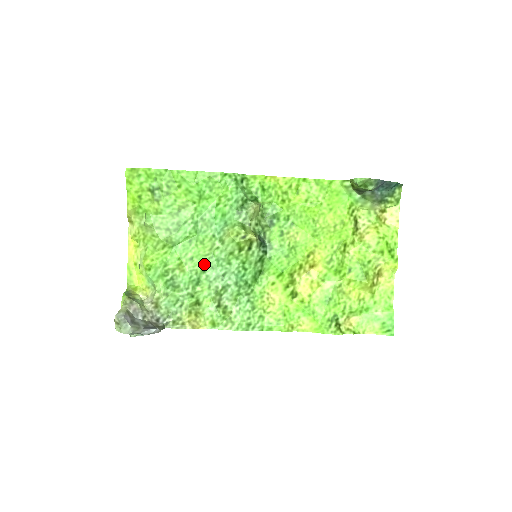
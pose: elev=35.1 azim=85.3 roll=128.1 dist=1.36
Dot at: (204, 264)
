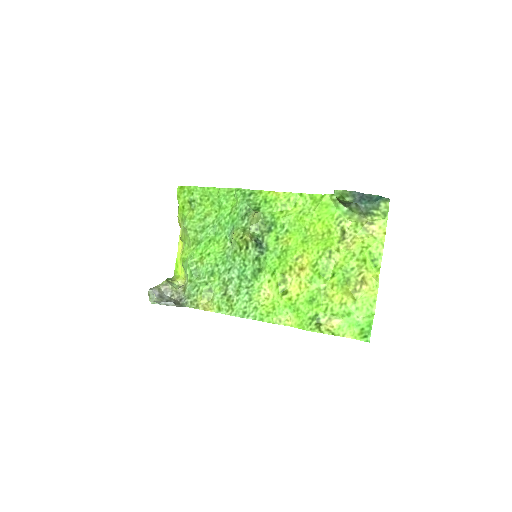
Dot at: (218, 259)
